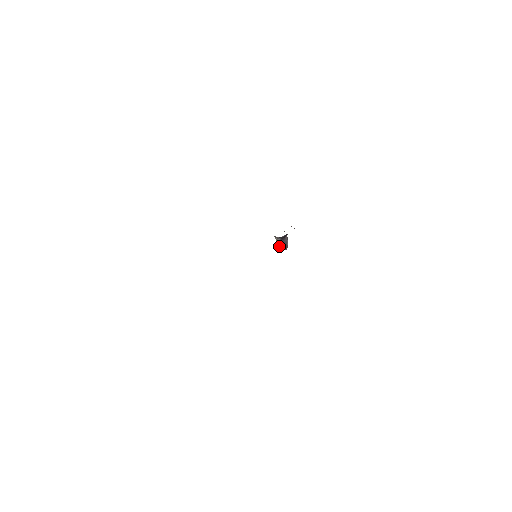
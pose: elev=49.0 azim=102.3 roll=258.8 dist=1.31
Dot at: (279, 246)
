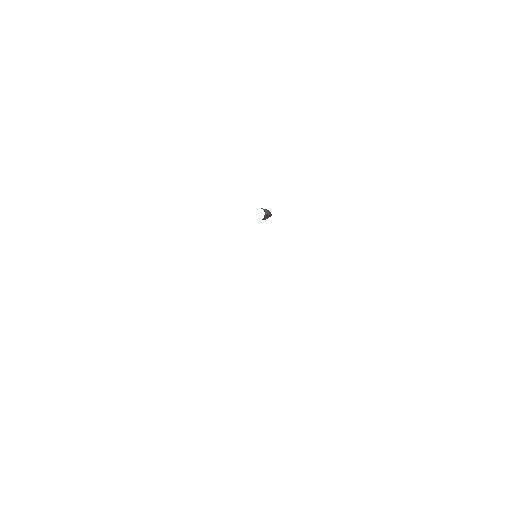
Dot at: occluded
